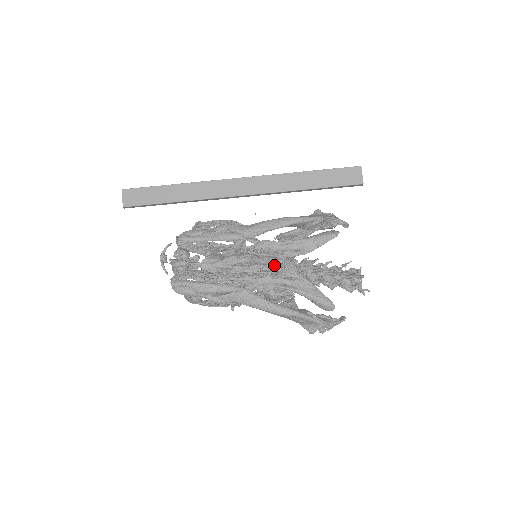
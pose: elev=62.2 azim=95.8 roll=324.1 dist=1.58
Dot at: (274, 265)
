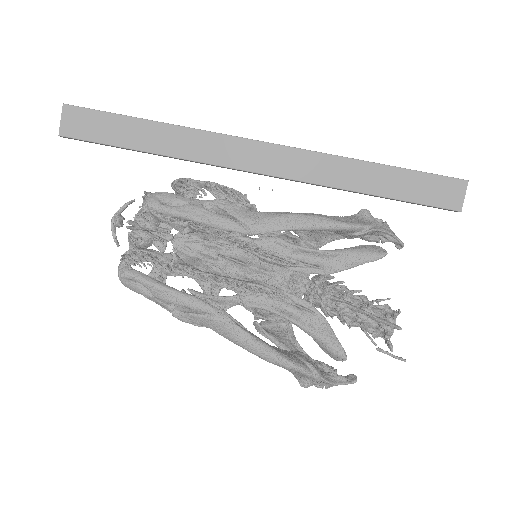
Dot at: (278, 275)
